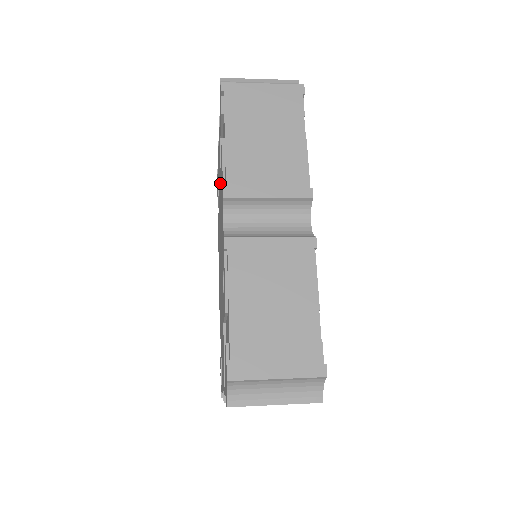
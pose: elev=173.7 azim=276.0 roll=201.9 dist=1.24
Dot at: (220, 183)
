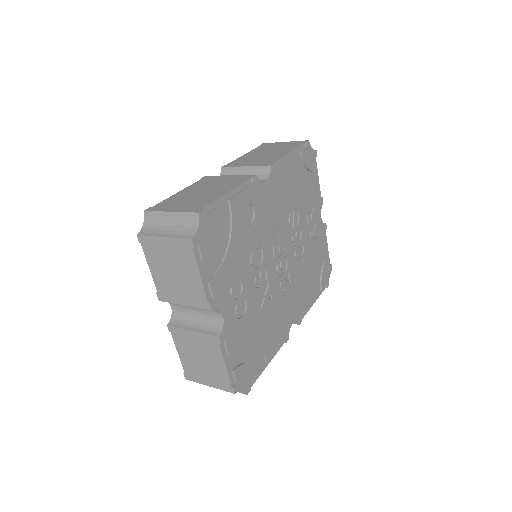
Dot at: occluded
